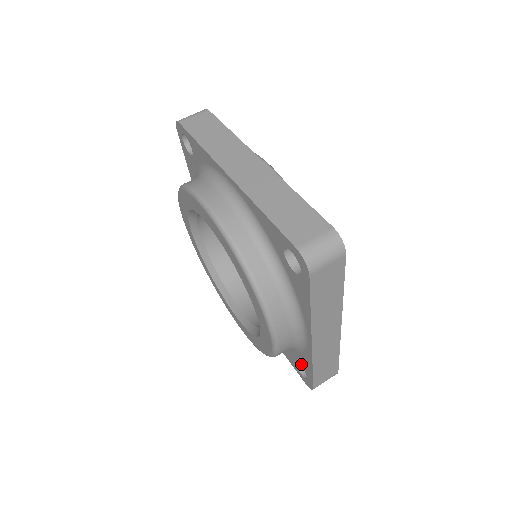
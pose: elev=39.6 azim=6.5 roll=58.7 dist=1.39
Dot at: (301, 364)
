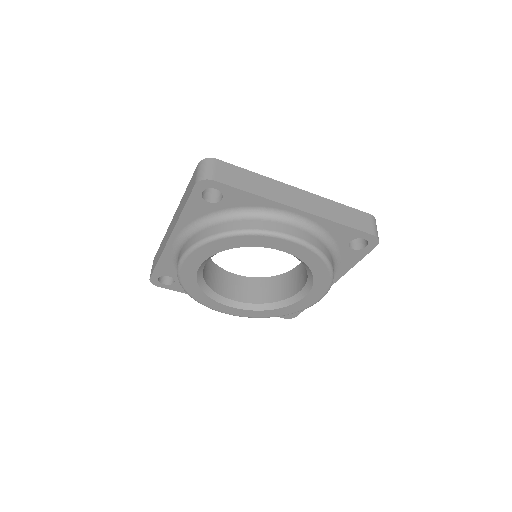
Dot at: (347, 240)
